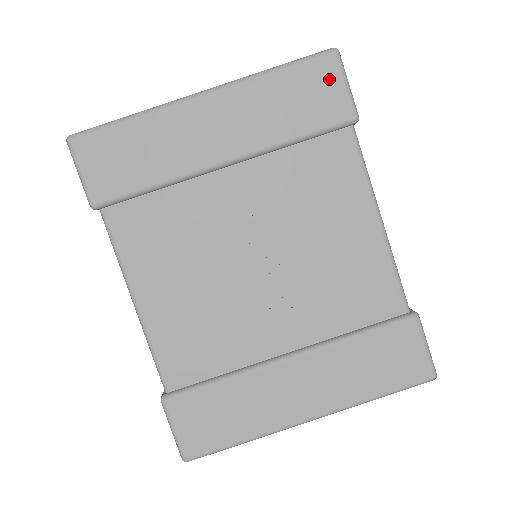
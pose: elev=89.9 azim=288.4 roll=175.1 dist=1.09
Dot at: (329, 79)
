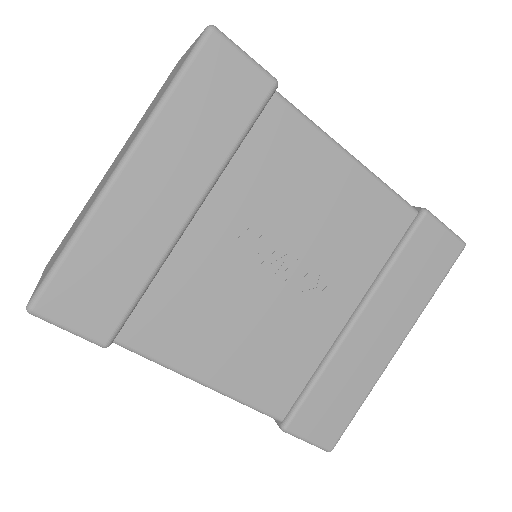
Dot at: (227, 63)
